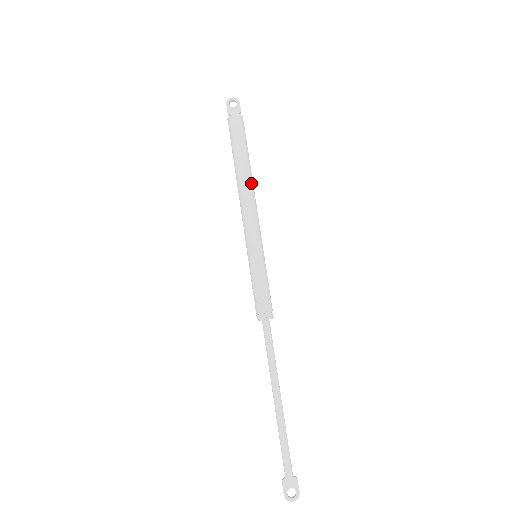
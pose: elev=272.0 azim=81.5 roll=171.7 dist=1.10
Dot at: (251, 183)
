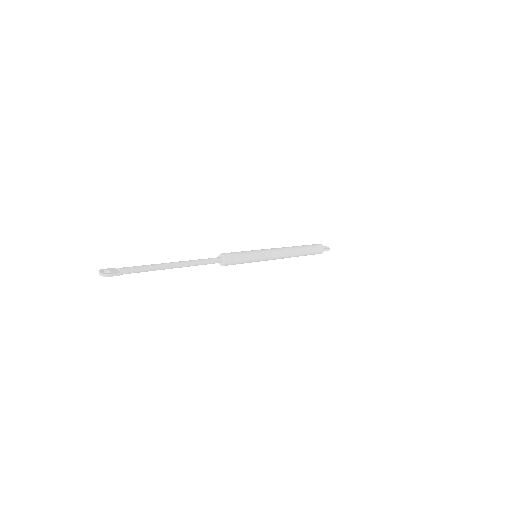
Dot at: (294, 250)
